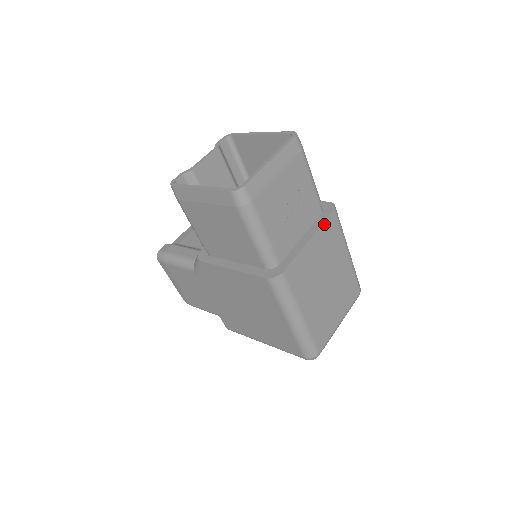
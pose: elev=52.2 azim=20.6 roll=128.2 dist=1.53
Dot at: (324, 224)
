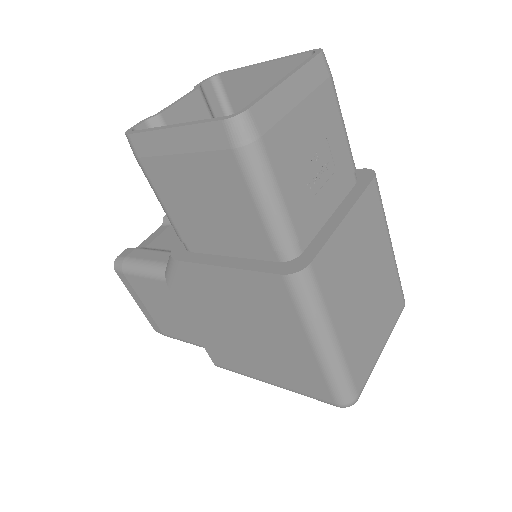
Dot at: (363, 196)
